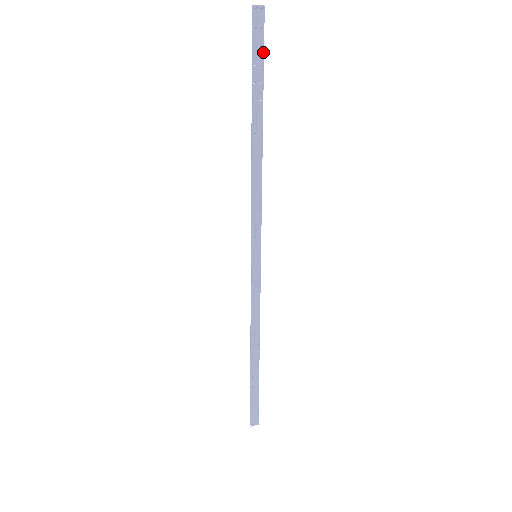
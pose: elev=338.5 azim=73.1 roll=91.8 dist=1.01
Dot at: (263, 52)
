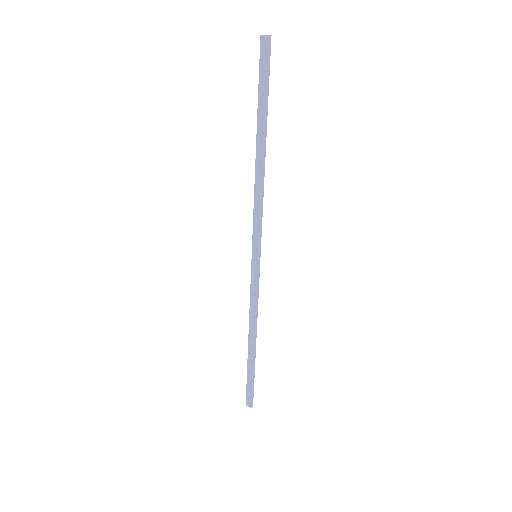
Dot at: (267, 76)
